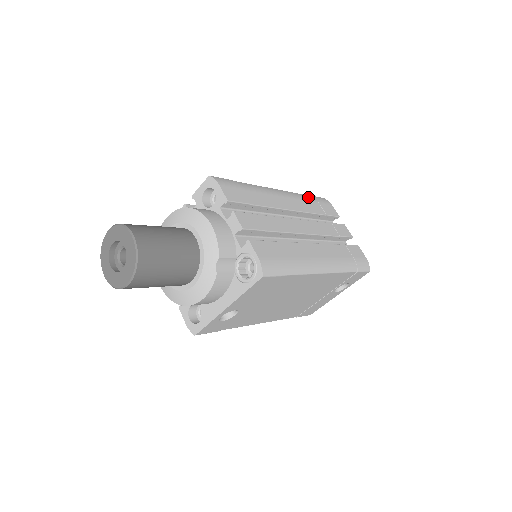
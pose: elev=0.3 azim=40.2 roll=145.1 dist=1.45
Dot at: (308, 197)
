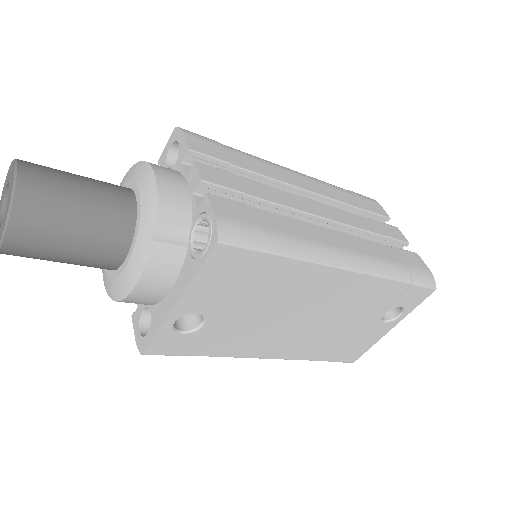
Dot at: (341, 188)
